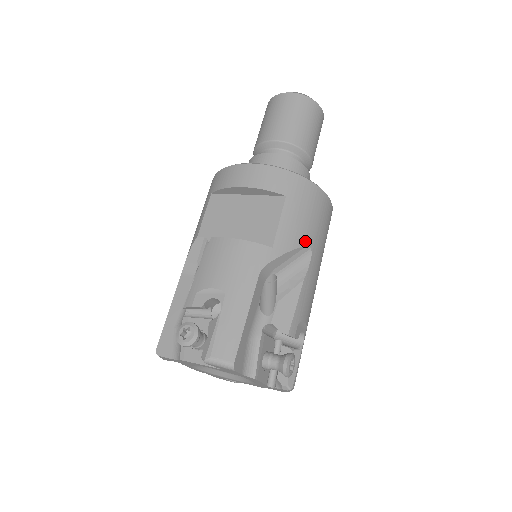
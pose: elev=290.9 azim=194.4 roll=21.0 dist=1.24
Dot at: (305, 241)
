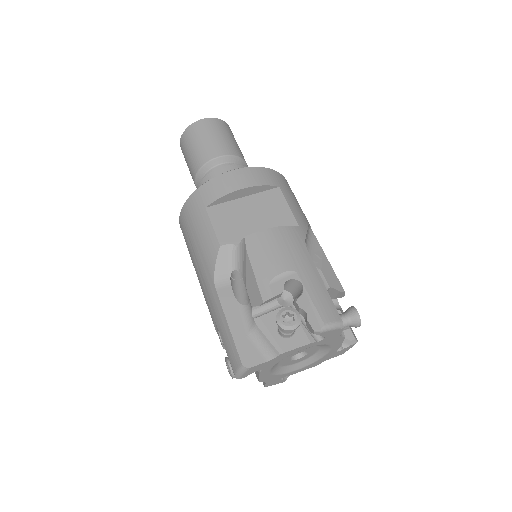
Dot at: occluded
